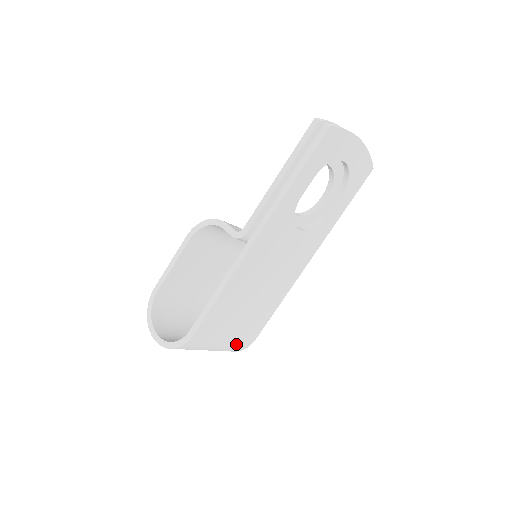
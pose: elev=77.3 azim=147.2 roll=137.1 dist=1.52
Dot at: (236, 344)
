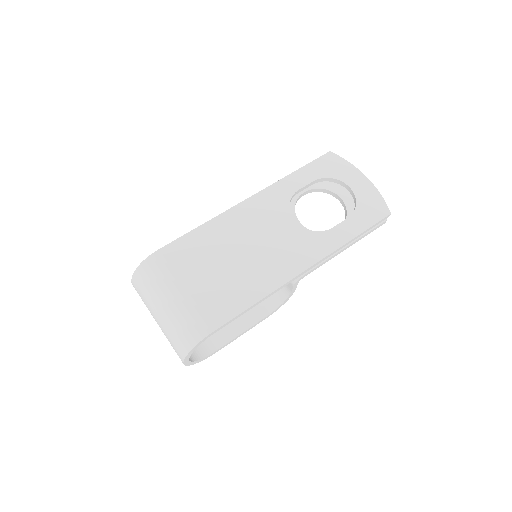
Dot at: (191, 314)
